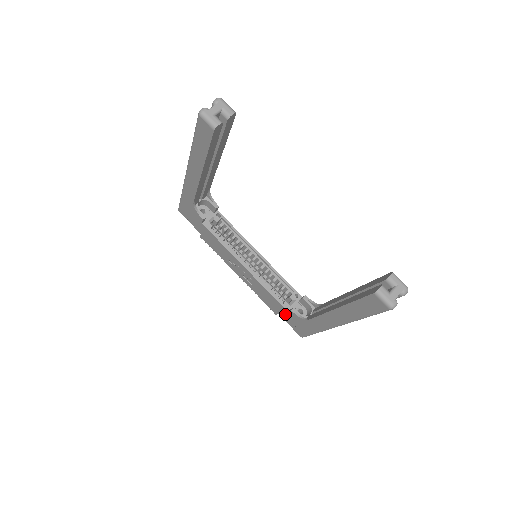
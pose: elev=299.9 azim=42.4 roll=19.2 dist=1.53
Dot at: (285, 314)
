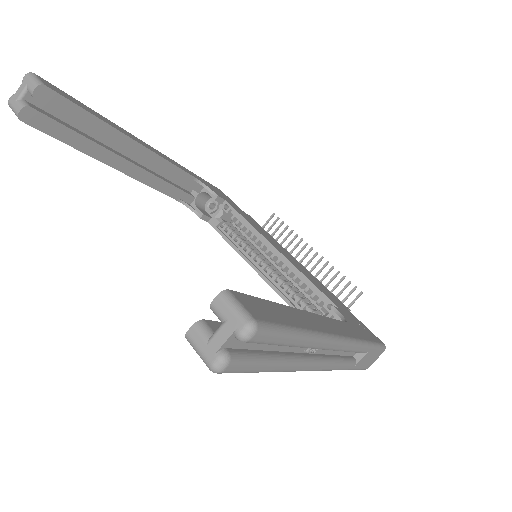
Dot at: occluded
